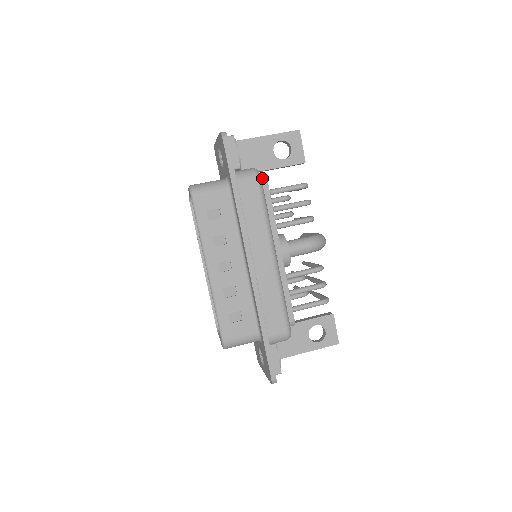
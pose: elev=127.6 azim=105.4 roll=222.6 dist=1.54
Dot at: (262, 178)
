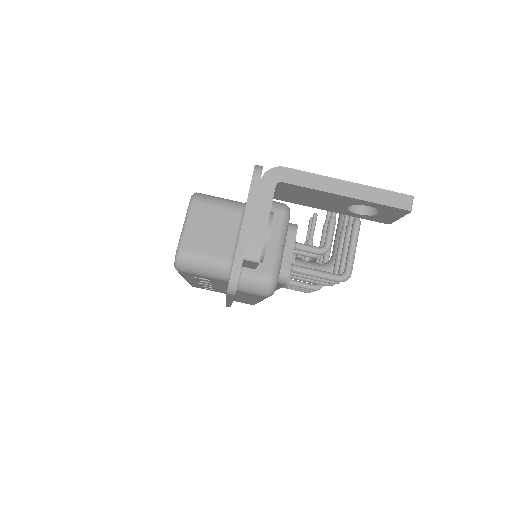
Dot at: (283, 275)
